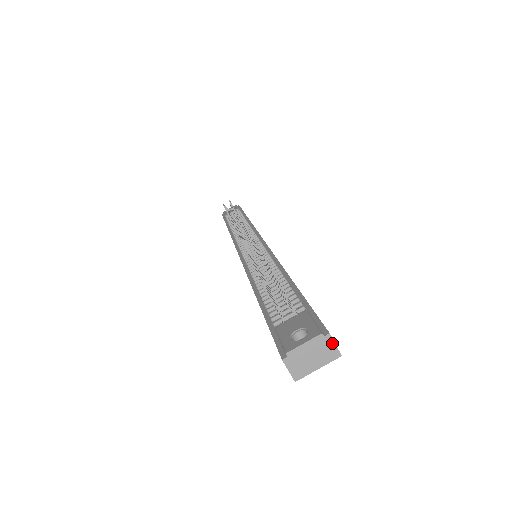
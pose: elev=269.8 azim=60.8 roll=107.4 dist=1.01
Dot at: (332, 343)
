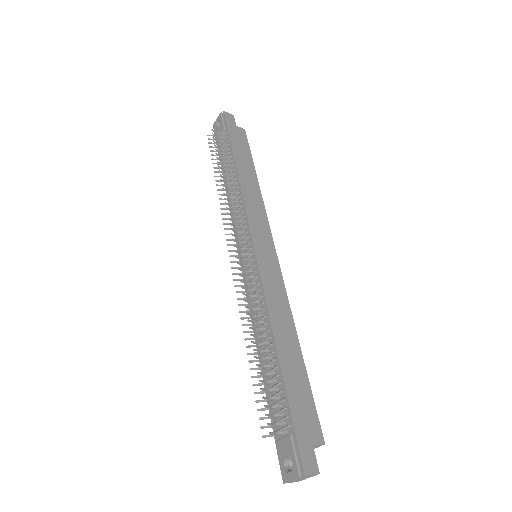
Dot at: (309, 475)
